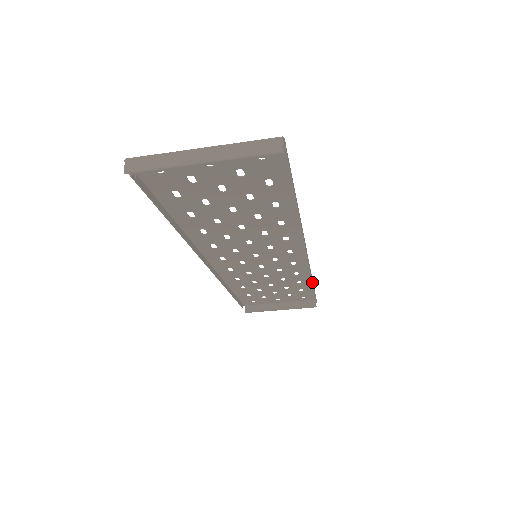
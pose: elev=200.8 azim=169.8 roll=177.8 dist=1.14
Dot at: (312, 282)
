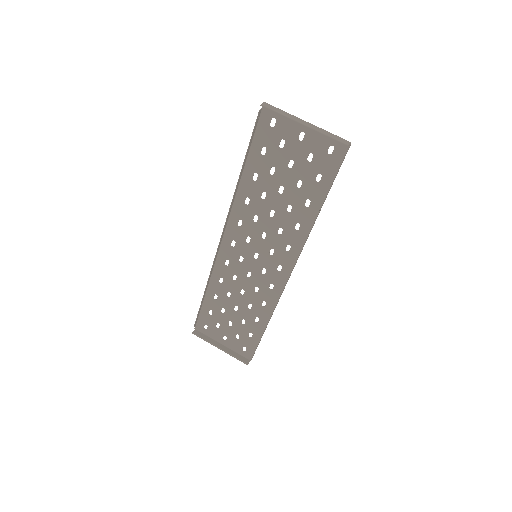
Dot at: occluded
